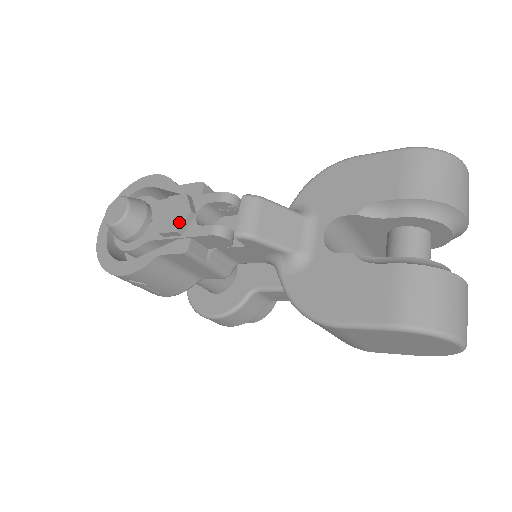
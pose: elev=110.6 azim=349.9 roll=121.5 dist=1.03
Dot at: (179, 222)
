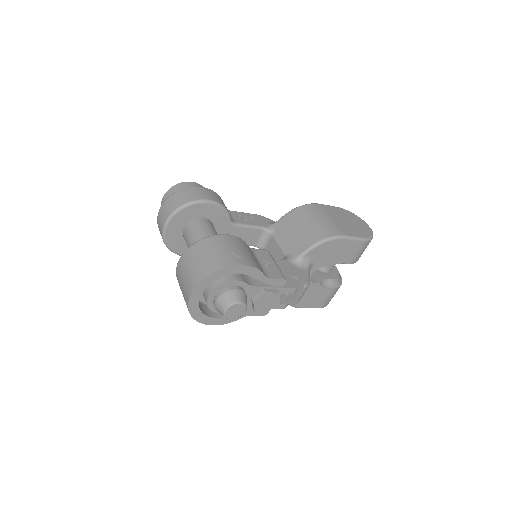
Dot at: (271, 308)
